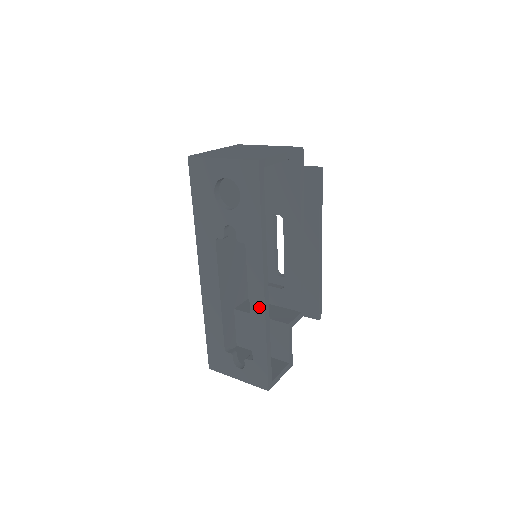
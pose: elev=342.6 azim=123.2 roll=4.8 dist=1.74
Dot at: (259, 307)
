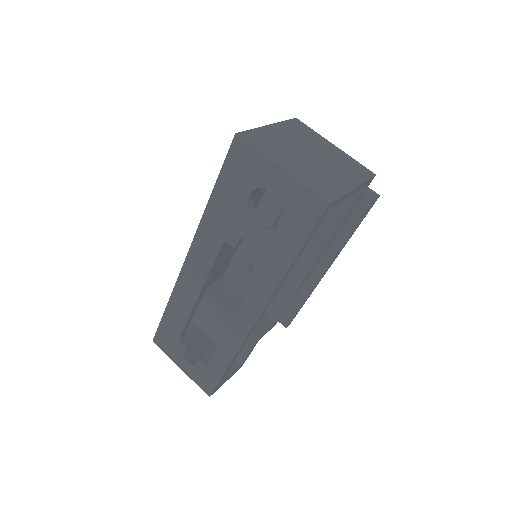
Dot at: (240, 332)
